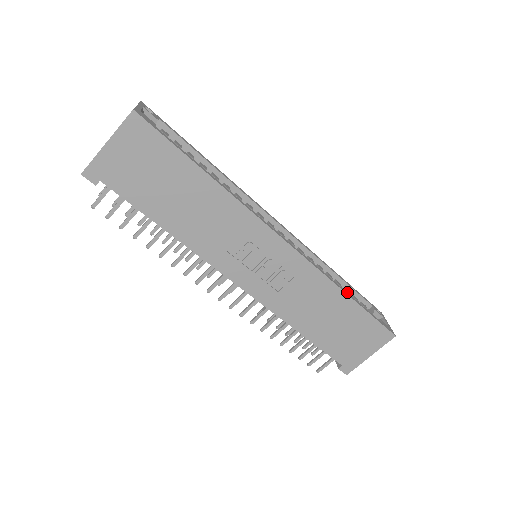
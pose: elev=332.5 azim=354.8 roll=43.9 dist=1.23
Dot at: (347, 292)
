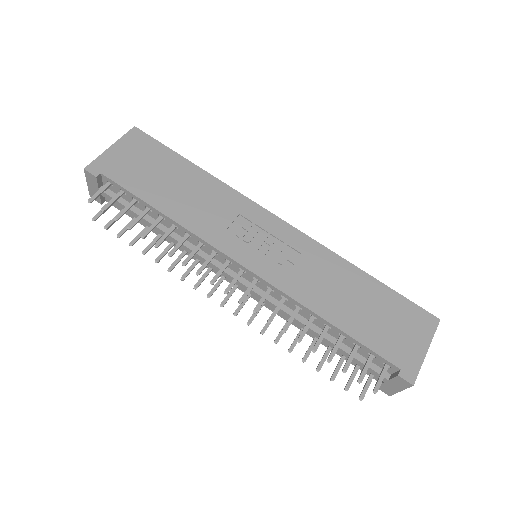
Dot at: occluded
